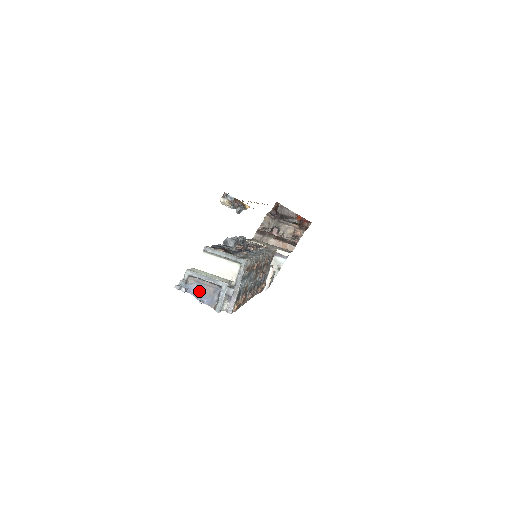
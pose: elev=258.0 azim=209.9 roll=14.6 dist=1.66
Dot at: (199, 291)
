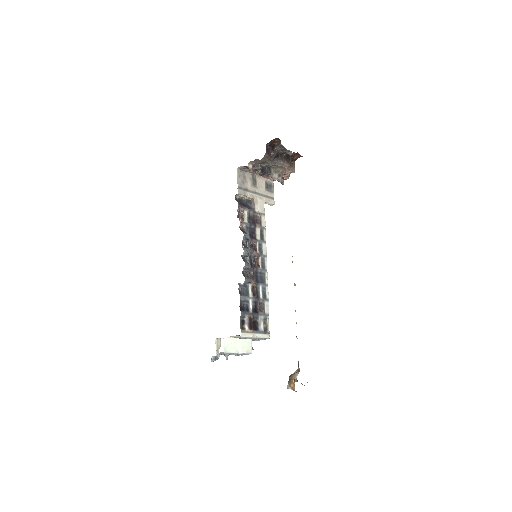
Dot at: occluded
